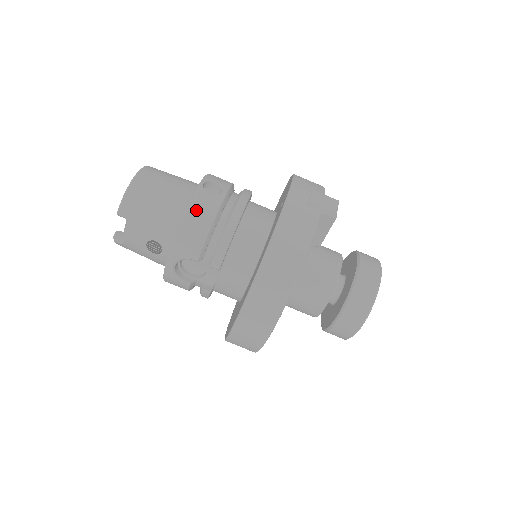
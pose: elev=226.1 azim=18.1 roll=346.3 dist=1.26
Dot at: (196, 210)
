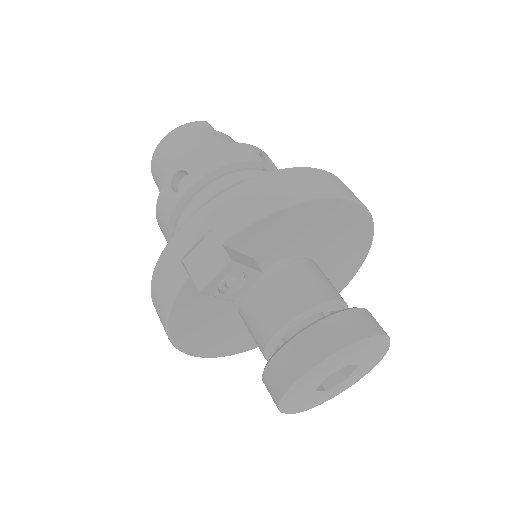
Dot at: (160, 208)
